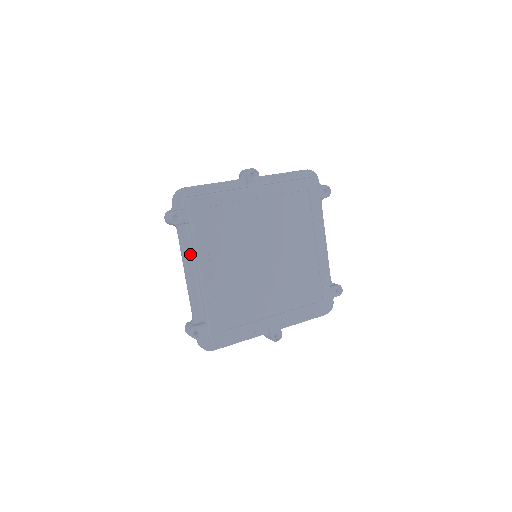
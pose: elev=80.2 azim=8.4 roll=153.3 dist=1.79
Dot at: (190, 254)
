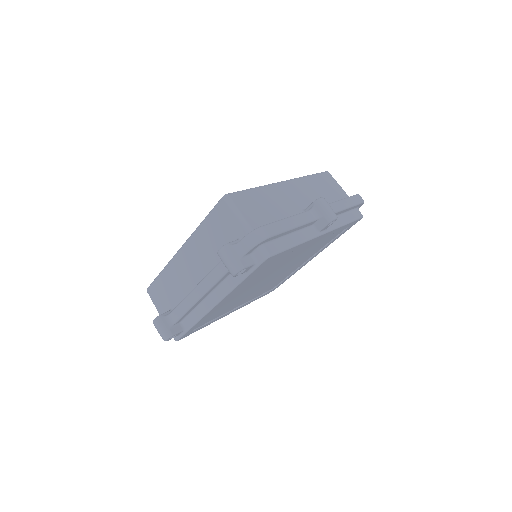
Dot at: (217, 285)
